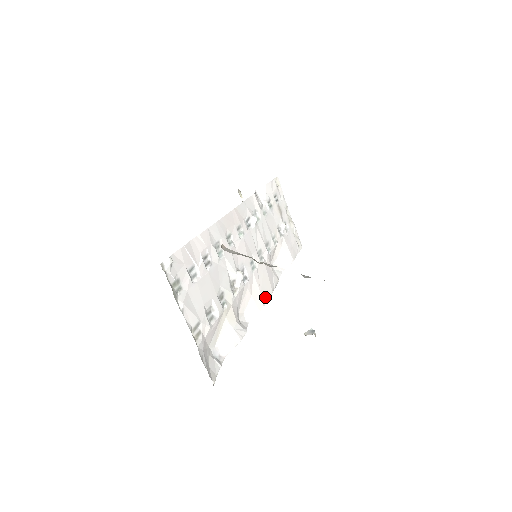
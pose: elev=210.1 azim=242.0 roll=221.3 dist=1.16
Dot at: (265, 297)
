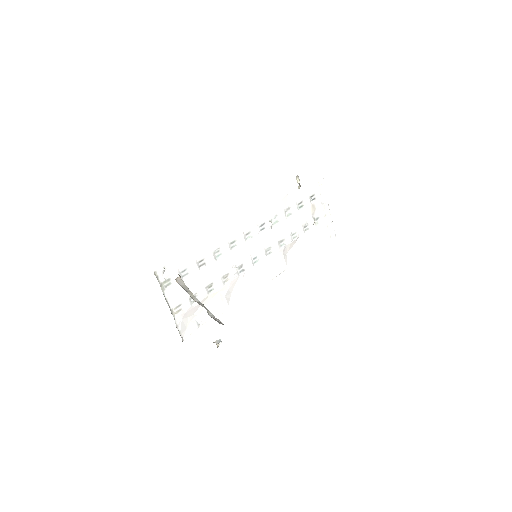
Dot at: (262, 283)
